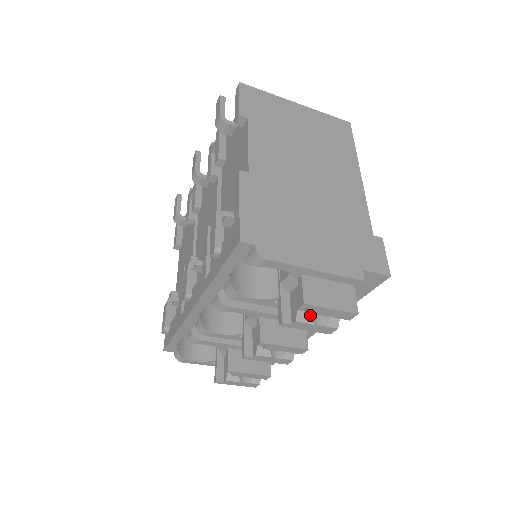
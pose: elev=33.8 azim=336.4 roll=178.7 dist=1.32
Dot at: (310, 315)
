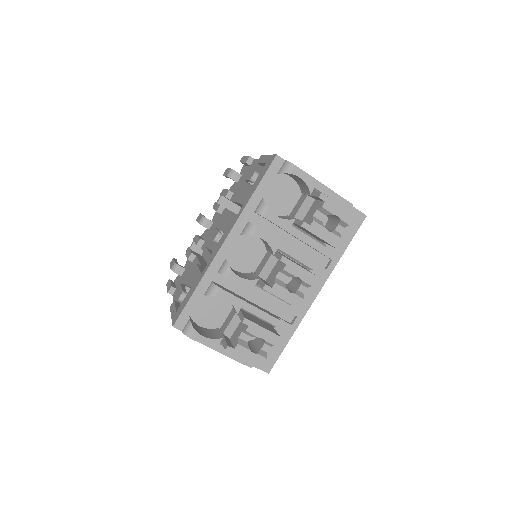
Dot at: (321, 222)
